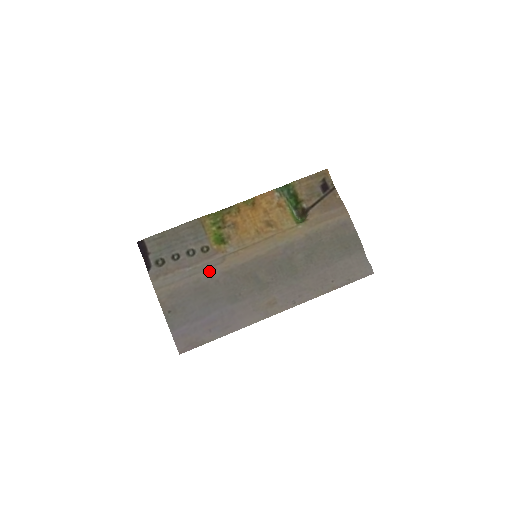
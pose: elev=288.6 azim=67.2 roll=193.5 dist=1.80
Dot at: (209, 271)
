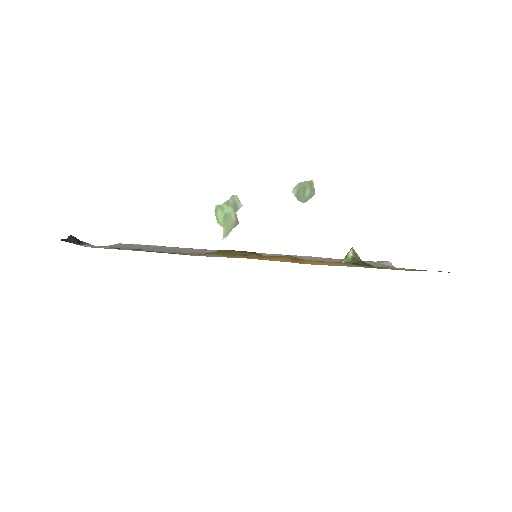
Dot at: occluded
